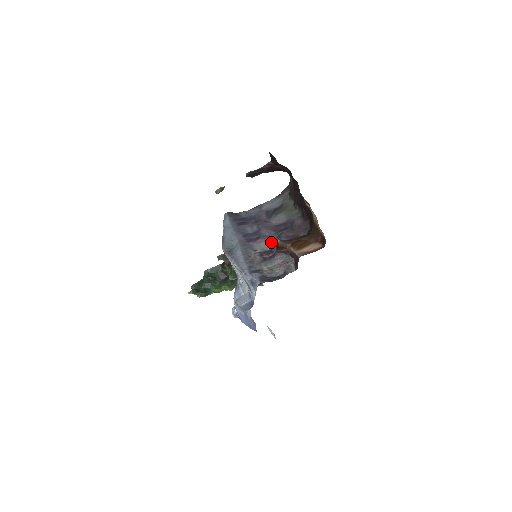
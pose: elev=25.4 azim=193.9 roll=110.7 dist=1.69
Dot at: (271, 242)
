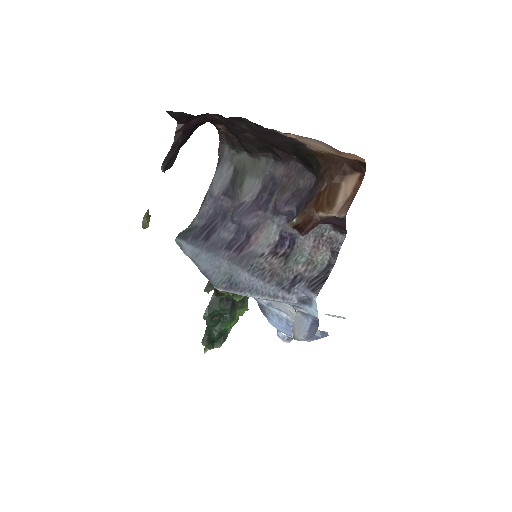
Dot at: (271, 227)
